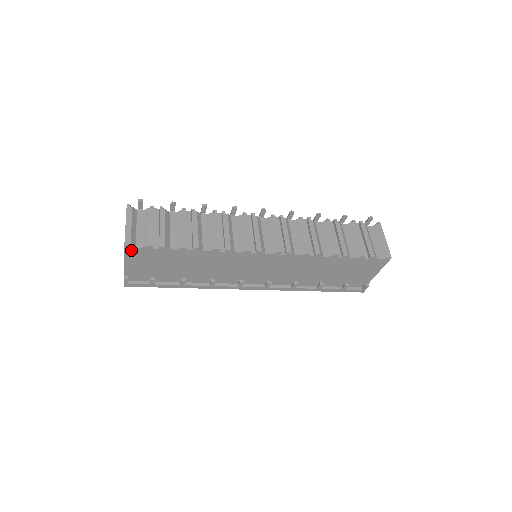
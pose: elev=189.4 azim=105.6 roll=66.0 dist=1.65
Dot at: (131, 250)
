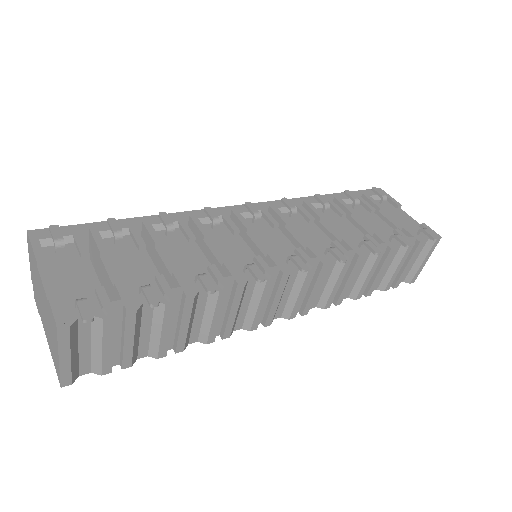
Dot at: occluded
